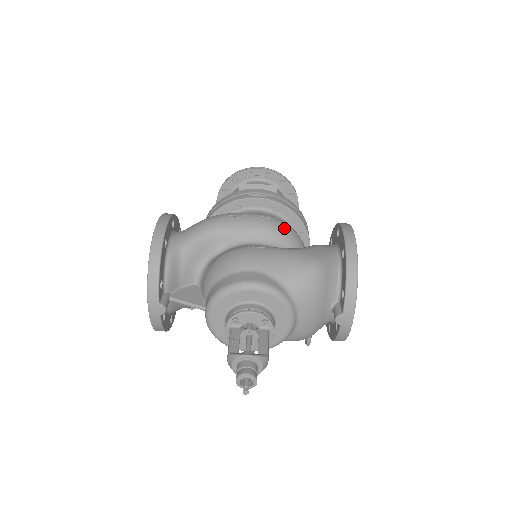
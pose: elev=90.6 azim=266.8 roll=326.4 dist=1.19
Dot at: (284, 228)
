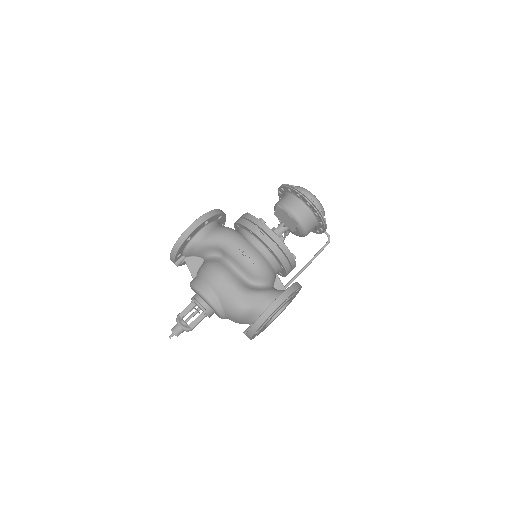
Dot at: (256, 270)
